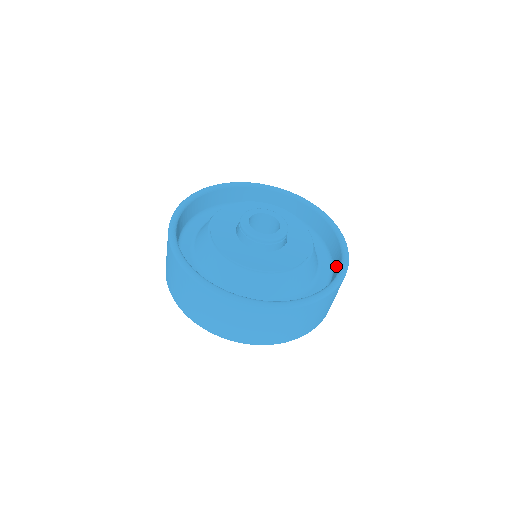
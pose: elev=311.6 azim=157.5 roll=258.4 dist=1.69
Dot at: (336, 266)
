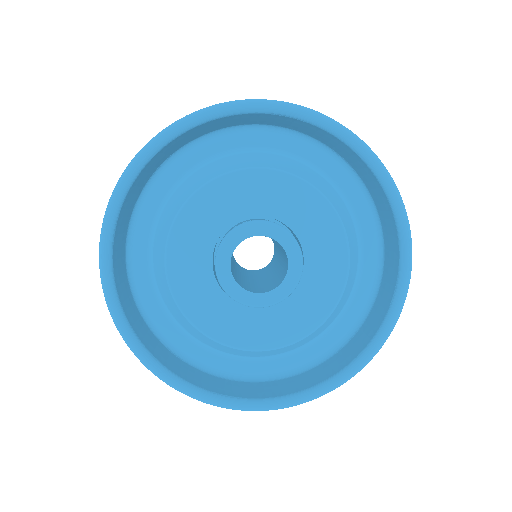
Dot at: (375, 194)
